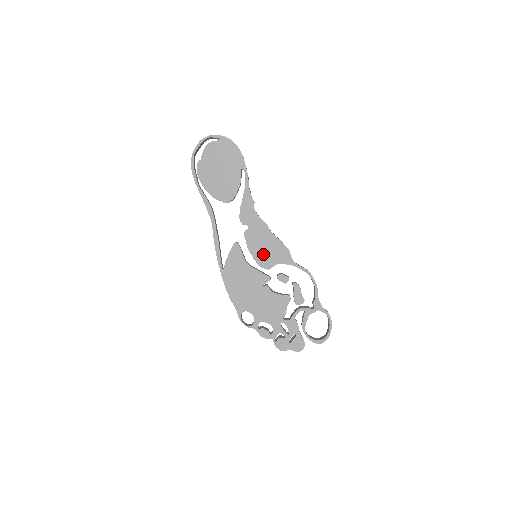
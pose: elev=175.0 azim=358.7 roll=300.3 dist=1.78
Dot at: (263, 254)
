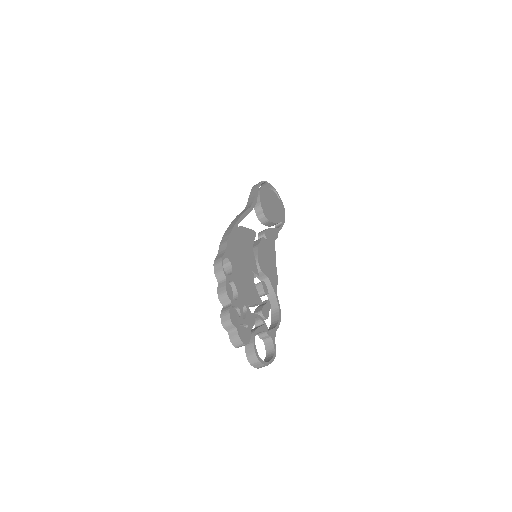
Dot at: (264, 260)
